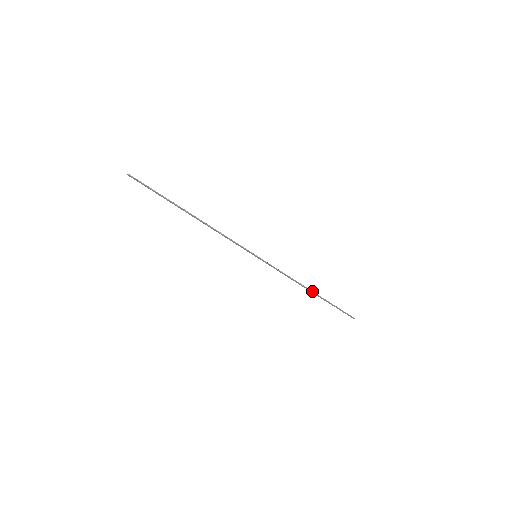
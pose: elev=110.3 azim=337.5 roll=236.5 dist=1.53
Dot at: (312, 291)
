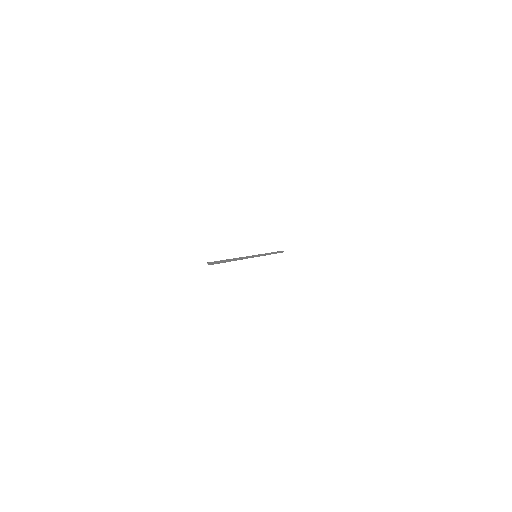
Dot at: occluded
